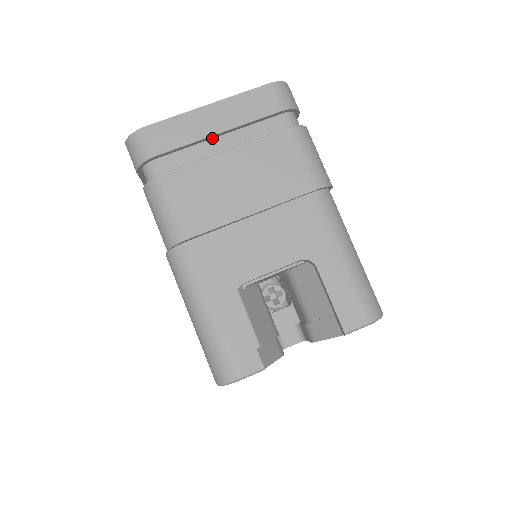
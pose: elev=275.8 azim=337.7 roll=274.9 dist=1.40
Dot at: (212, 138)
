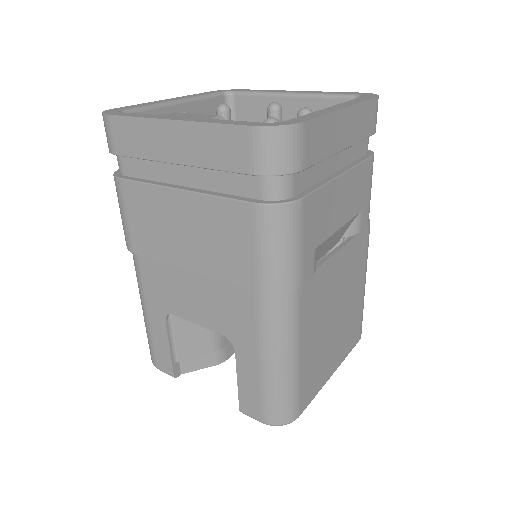
Dot at: occluded
